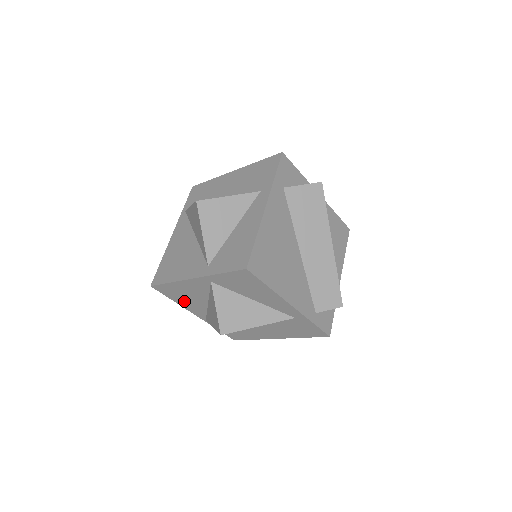
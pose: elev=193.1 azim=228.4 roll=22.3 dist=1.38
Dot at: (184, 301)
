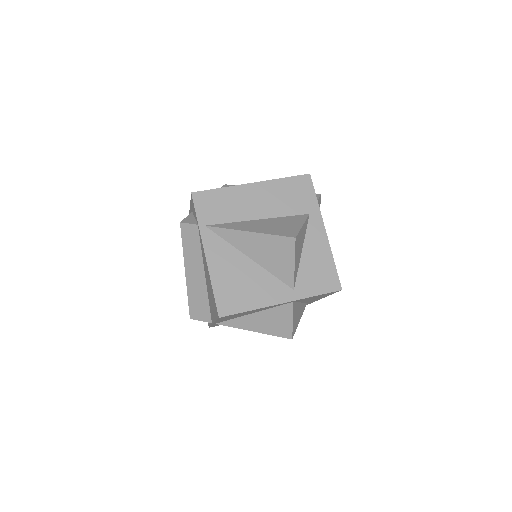
Dot at: (228, 318)
